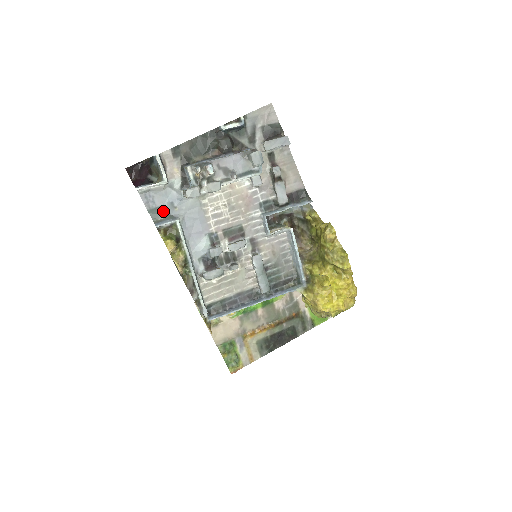
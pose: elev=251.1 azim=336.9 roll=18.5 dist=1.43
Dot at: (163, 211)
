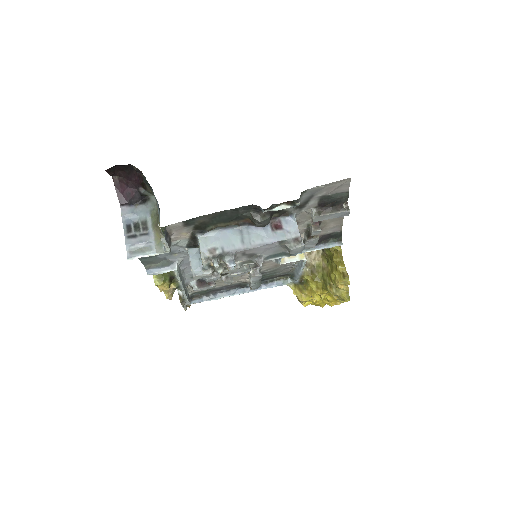
Dot at: (158, 258)
